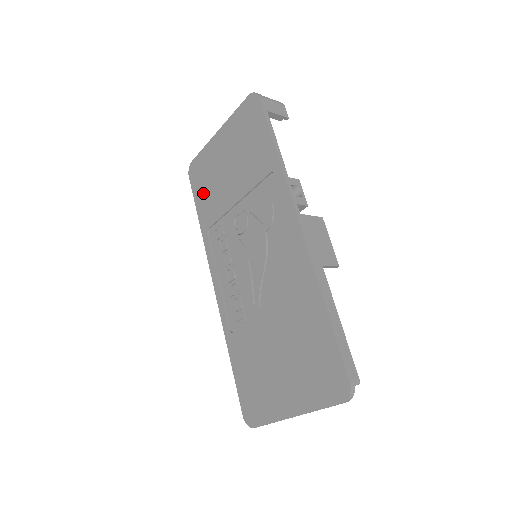
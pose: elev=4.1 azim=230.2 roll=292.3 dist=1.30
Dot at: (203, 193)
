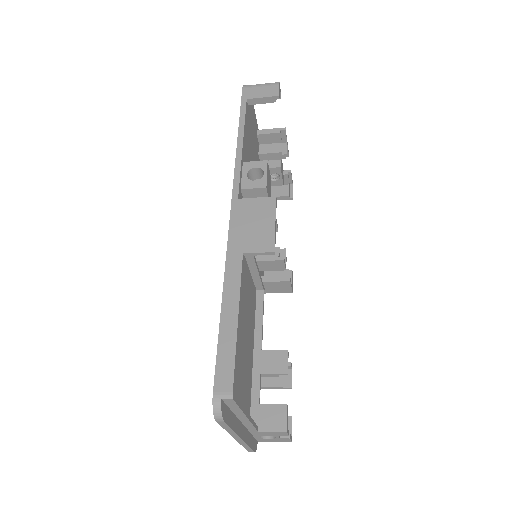
Dot at: occluded
